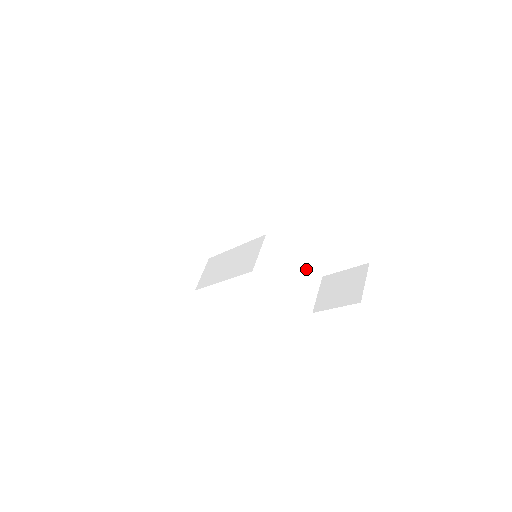
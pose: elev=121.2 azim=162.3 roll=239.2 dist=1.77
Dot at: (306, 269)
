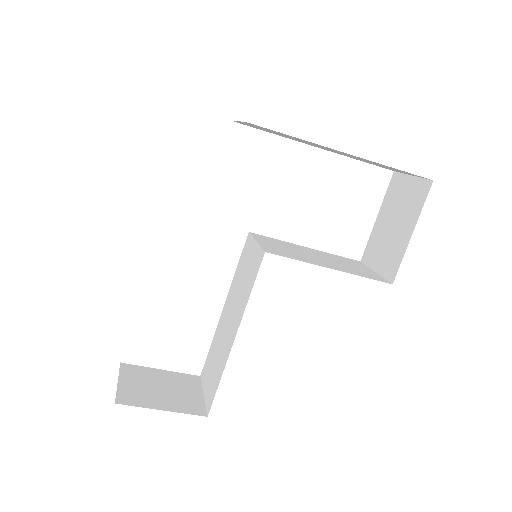
Dot at: (333, 256)
